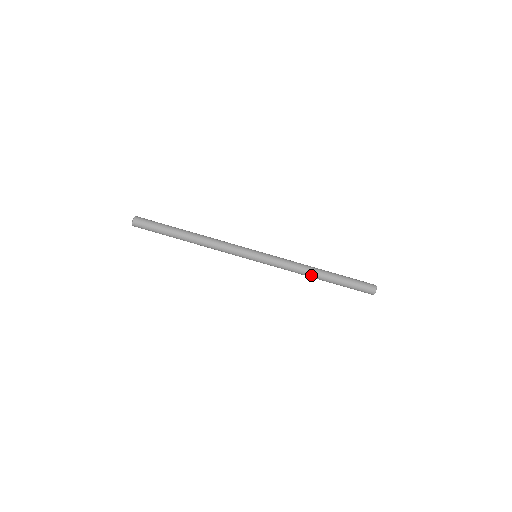
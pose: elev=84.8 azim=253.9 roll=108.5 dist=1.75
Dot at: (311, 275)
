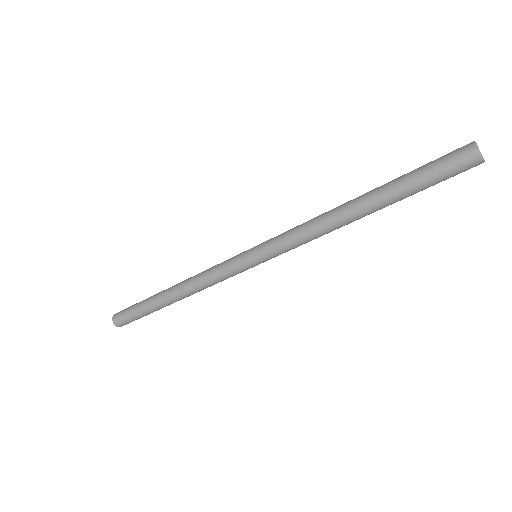
Dot at: (349, 223)
